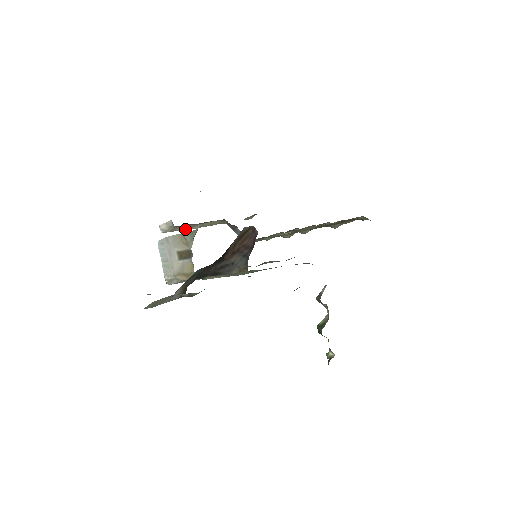
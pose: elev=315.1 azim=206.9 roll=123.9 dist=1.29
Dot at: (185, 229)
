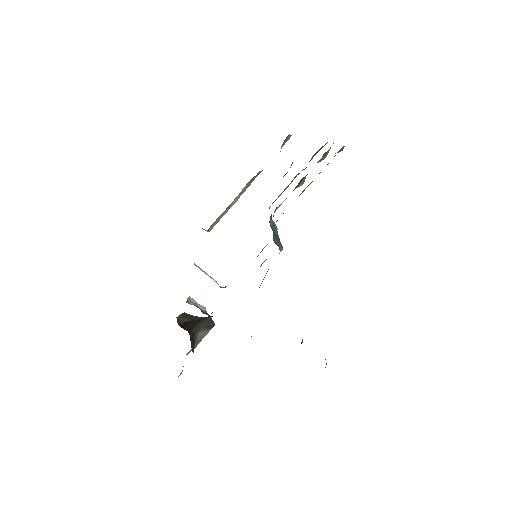
Dot at: (226, 212)
